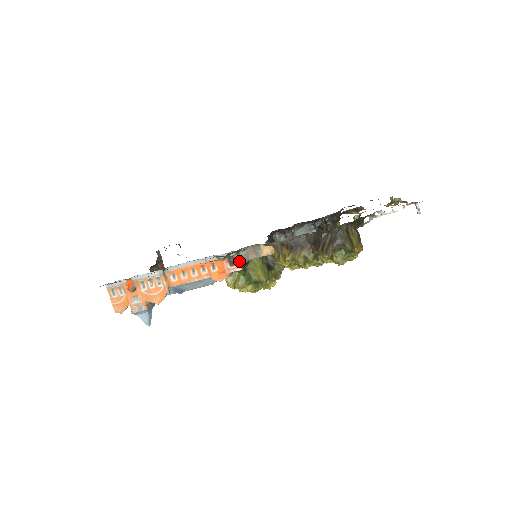
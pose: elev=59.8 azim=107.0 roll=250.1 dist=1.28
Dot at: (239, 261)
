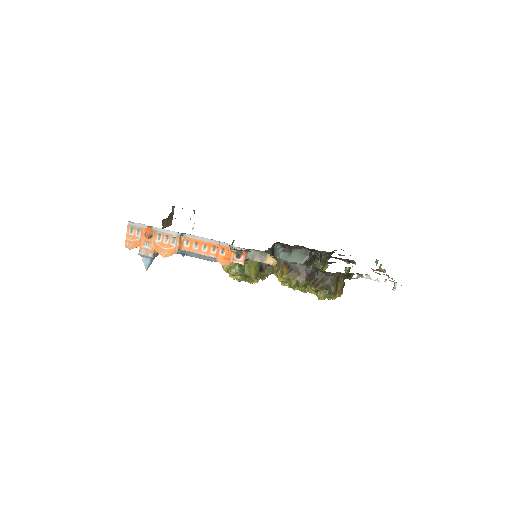
Dot at: (245, 257)
